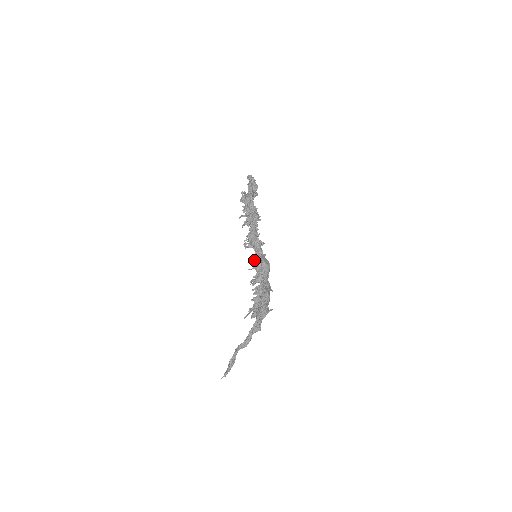
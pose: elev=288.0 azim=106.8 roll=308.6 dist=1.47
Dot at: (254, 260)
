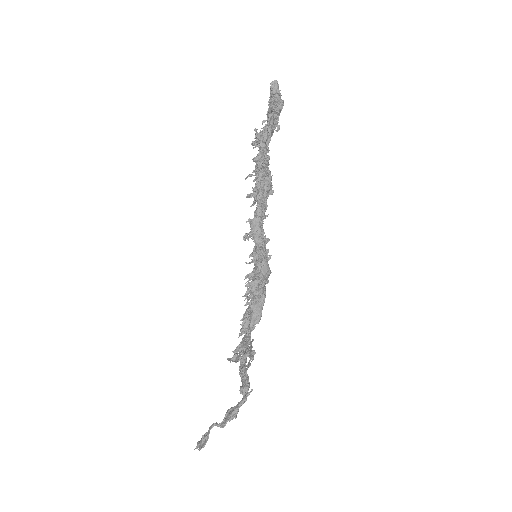
Dot at: (254, 255)
